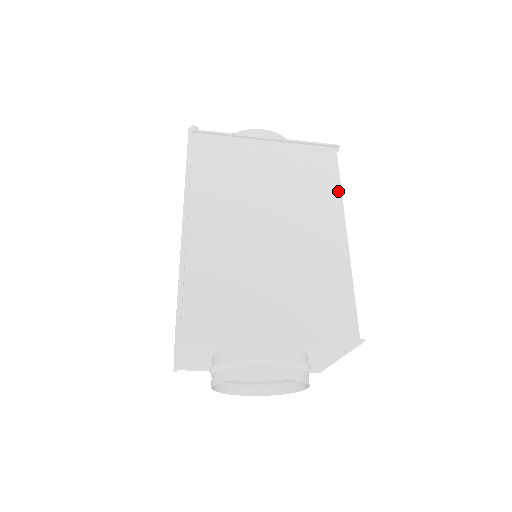
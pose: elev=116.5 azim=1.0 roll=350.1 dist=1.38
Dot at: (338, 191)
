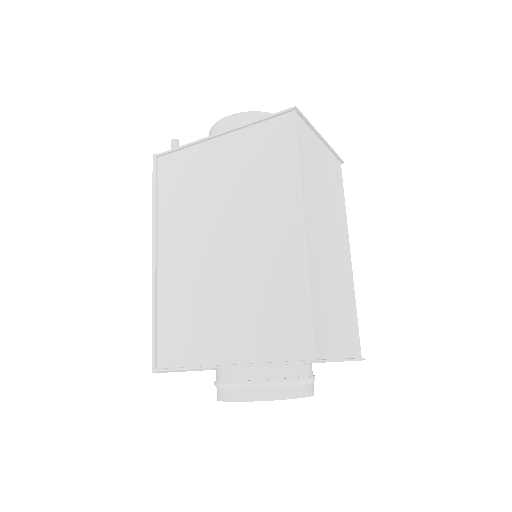
Dot at: (294, 172)
